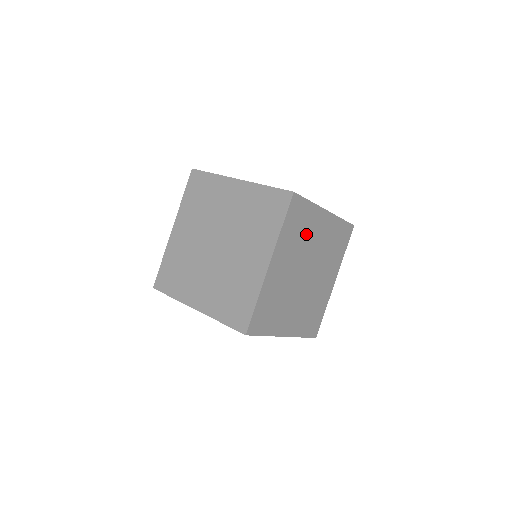
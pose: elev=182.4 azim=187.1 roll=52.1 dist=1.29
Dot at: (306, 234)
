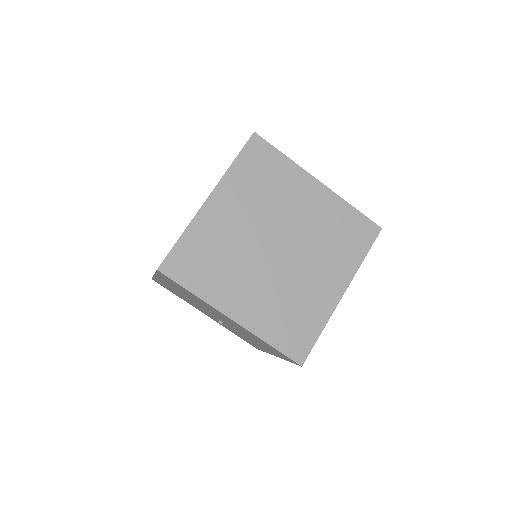
Dot at: (277, 193)
